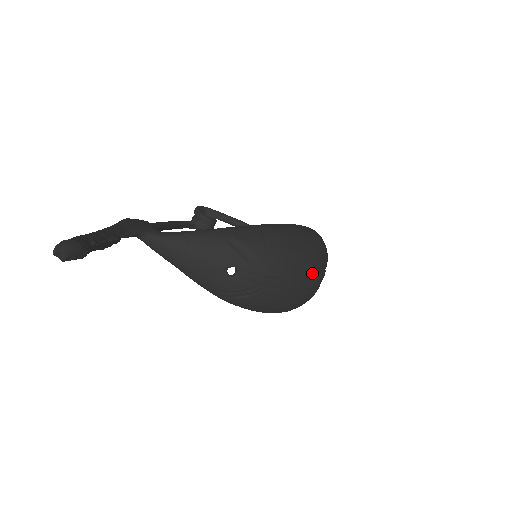
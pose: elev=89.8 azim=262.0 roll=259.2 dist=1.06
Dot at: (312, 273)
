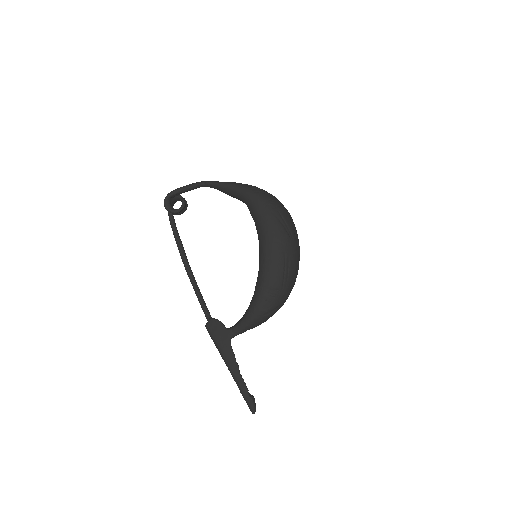
Dot at: (298, 260)
